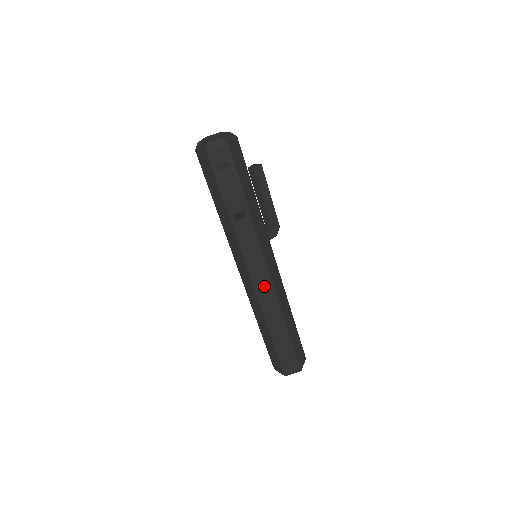
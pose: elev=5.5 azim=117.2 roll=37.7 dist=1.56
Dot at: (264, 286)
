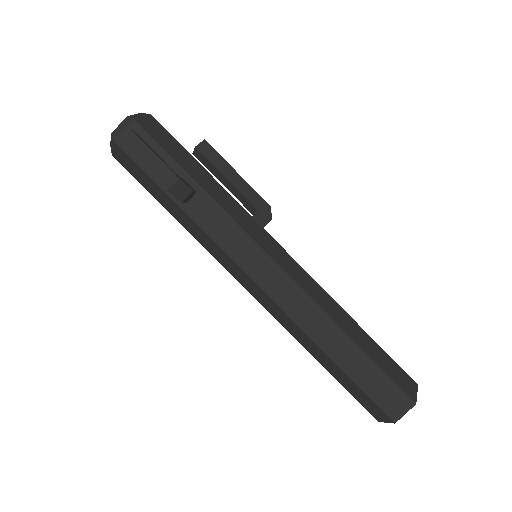
Dot at: (280, 287)
